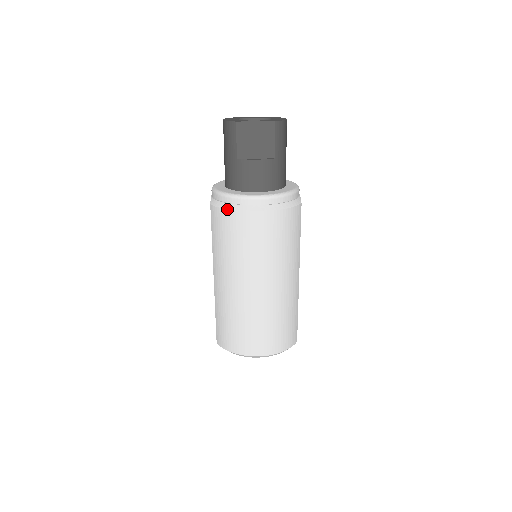
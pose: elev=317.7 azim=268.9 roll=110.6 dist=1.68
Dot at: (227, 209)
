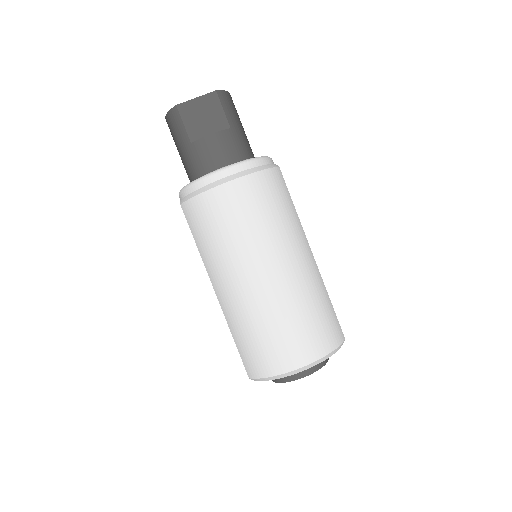
Dot at: (198, 194)
